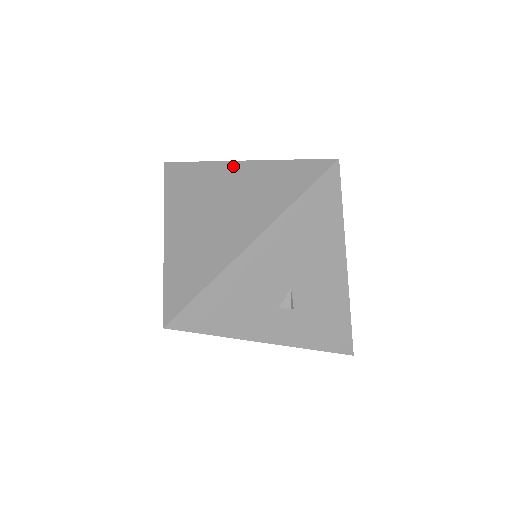
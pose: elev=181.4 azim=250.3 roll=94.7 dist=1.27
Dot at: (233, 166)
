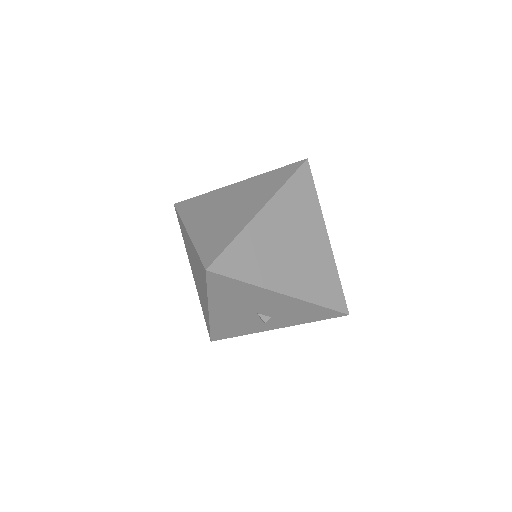
Dot at: (187, 235)
